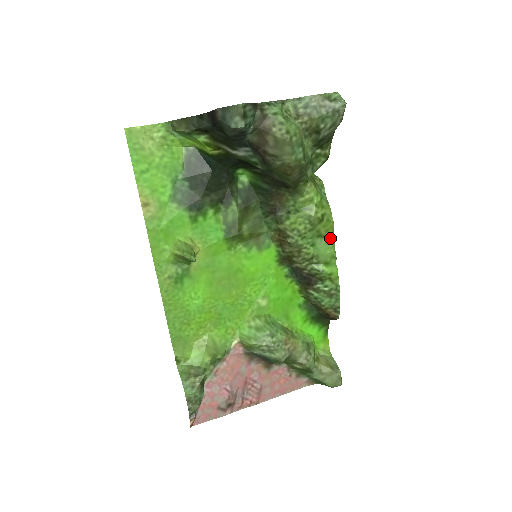
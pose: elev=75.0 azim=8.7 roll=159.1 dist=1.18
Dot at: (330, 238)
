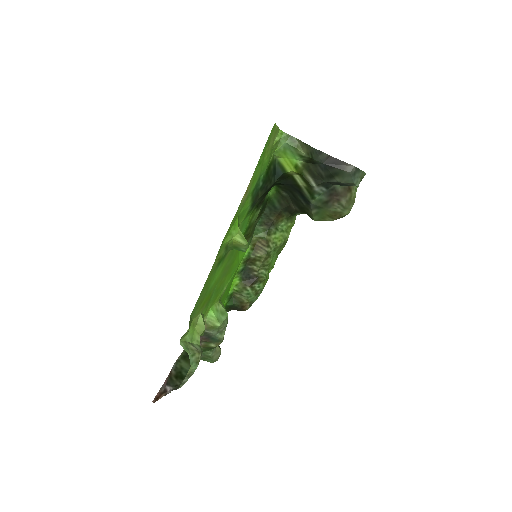
Dot at: (278, 254)
